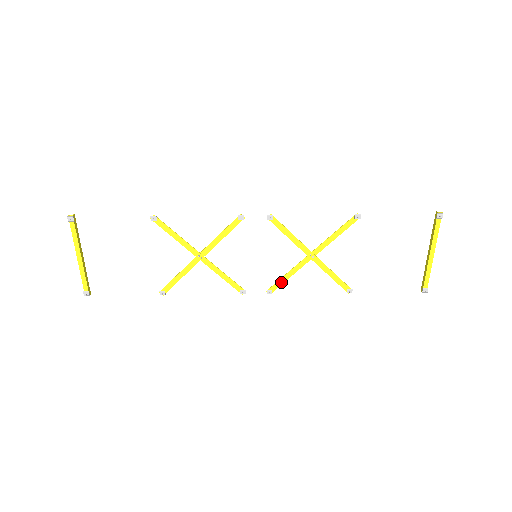
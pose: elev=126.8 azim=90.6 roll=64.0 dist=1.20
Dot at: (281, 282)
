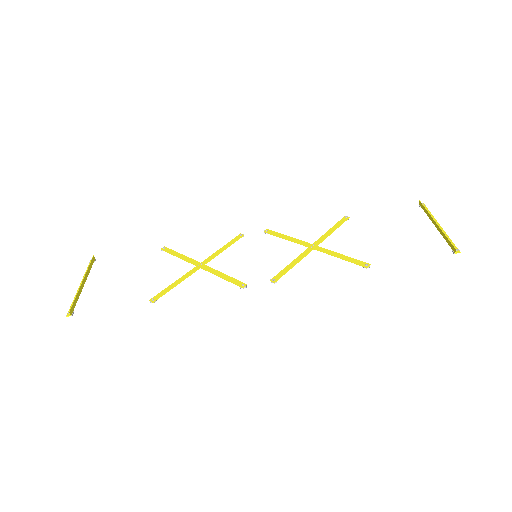
Dot at: (279, 235)
